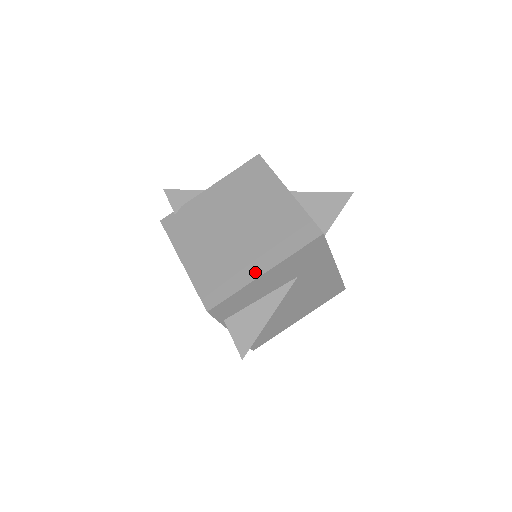
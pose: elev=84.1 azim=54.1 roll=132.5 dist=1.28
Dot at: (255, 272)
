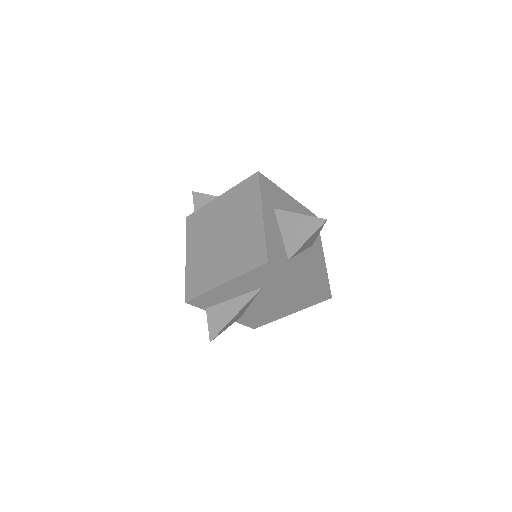
Dot at: (219, 281)
